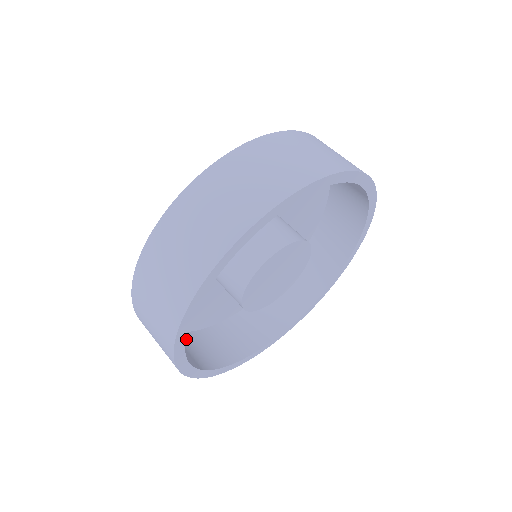
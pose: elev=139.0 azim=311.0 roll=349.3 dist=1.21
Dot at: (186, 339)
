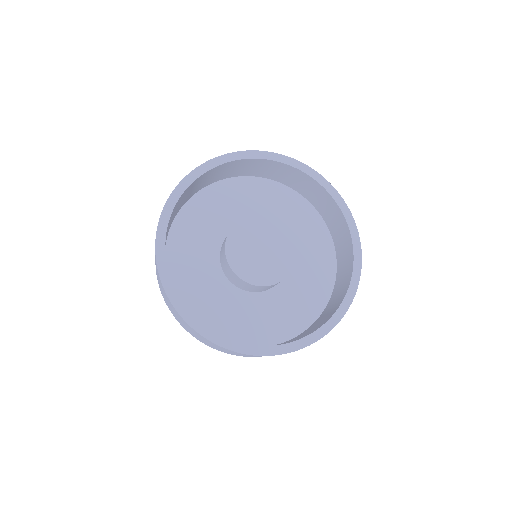
Dot at: occluded
